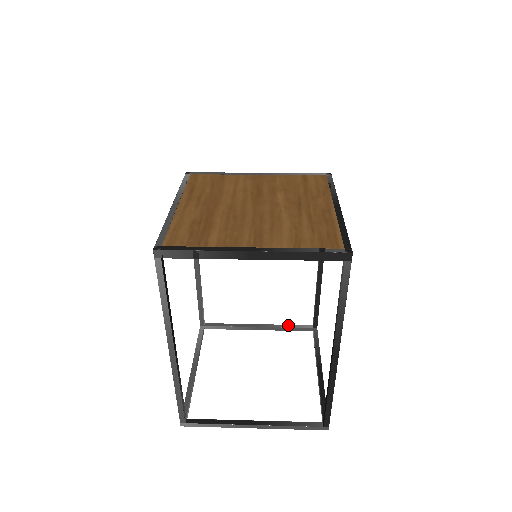
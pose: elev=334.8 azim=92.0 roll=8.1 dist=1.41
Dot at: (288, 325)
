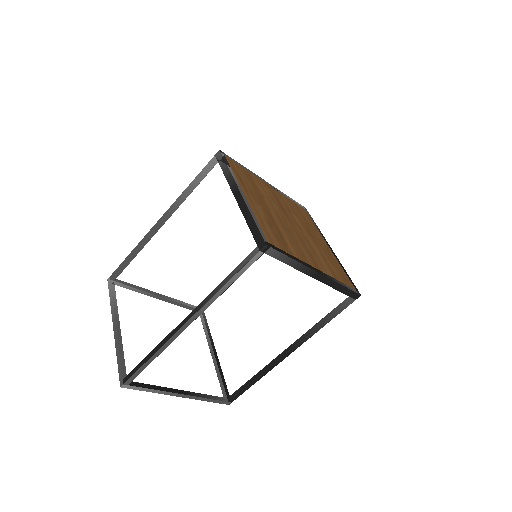
Dot at: (183, 302)
